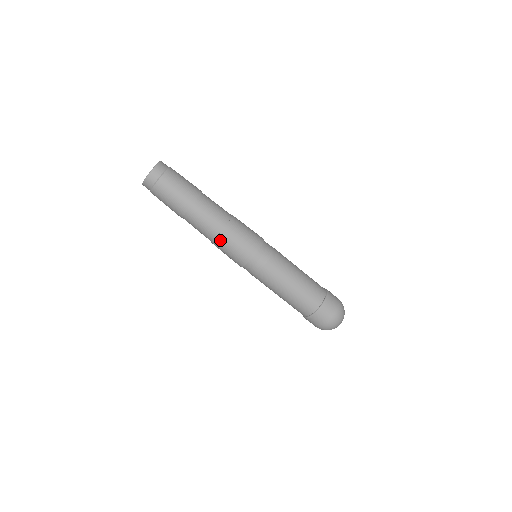
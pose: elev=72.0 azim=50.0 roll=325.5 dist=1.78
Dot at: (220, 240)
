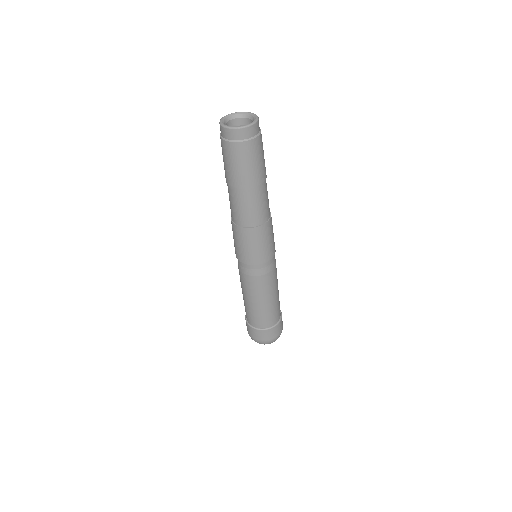
Dot at: (232, 224)
